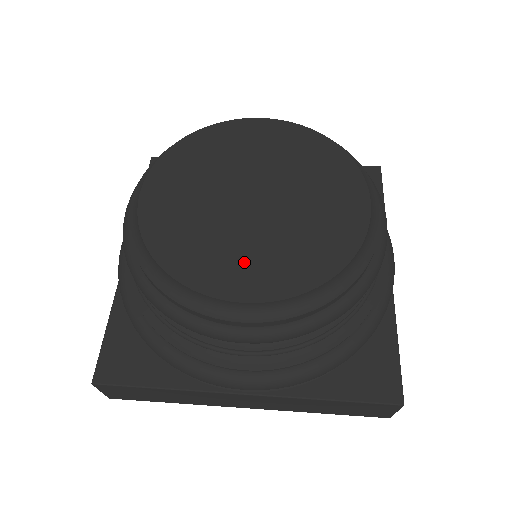
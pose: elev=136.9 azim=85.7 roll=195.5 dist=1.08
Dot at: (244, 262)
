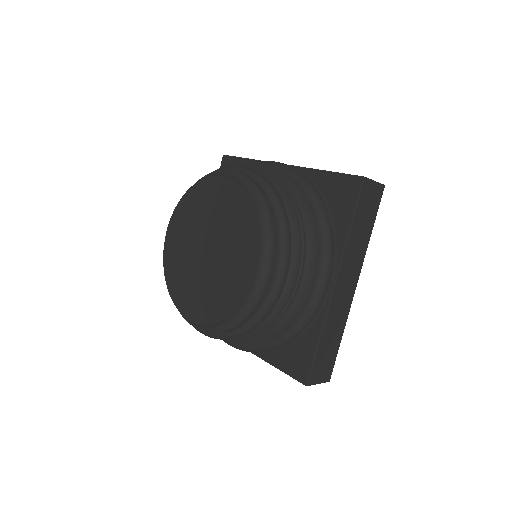
Dot at: (194, 295)
